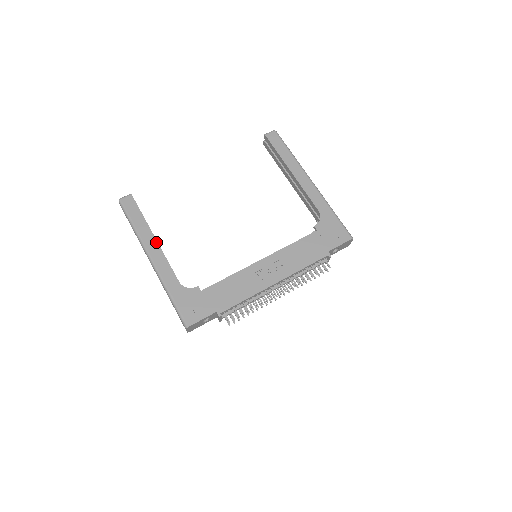
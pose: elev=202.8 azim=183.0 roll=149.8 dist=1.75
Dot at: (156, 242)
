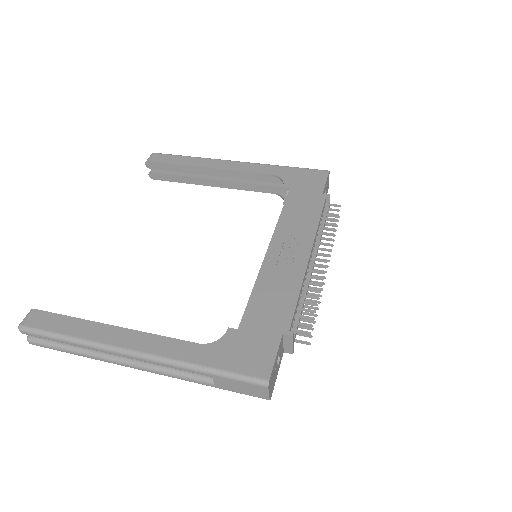
Dot at: (120, 329)
